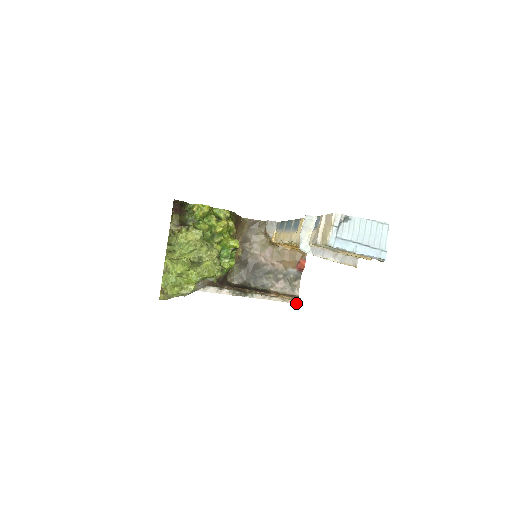
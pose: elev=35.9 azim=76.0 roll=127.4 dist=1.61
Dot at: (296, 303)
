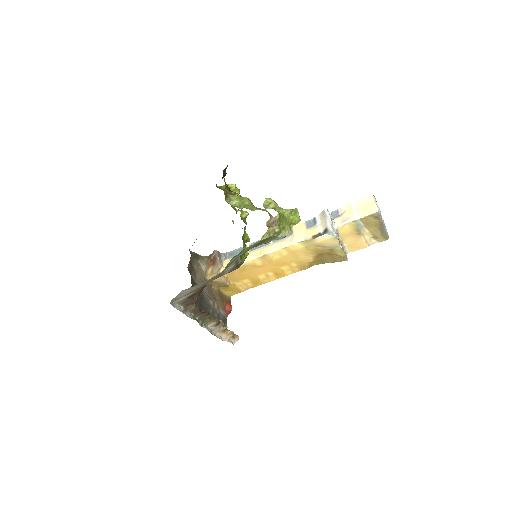
Dot at: (233, 344)
